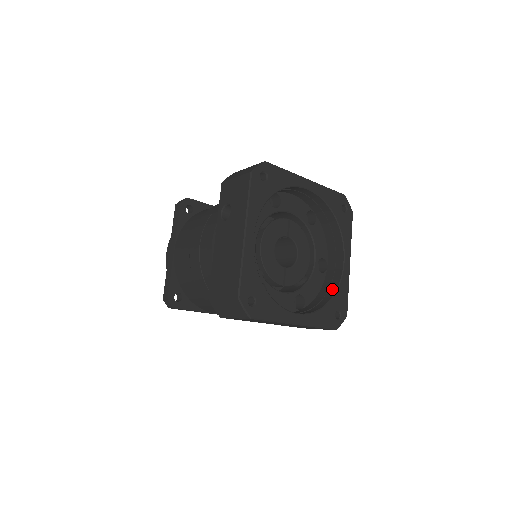
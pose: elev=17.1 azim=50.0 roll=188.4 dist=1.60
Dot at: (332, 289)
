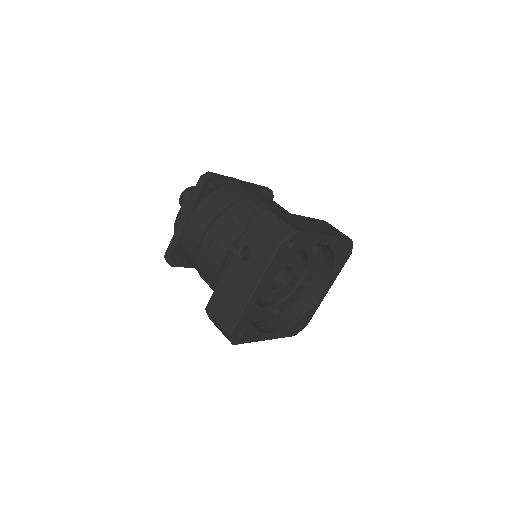
Dot at: (305, 308)
